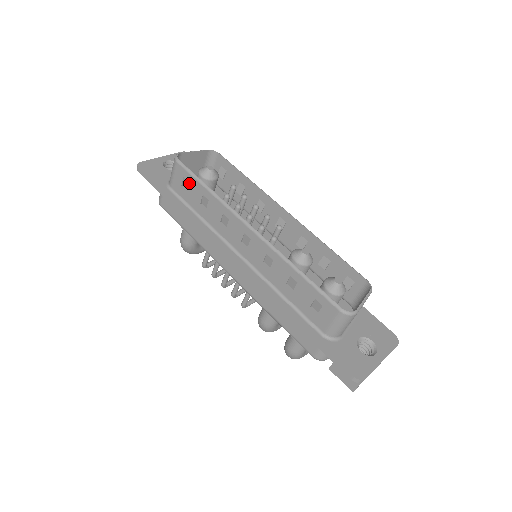
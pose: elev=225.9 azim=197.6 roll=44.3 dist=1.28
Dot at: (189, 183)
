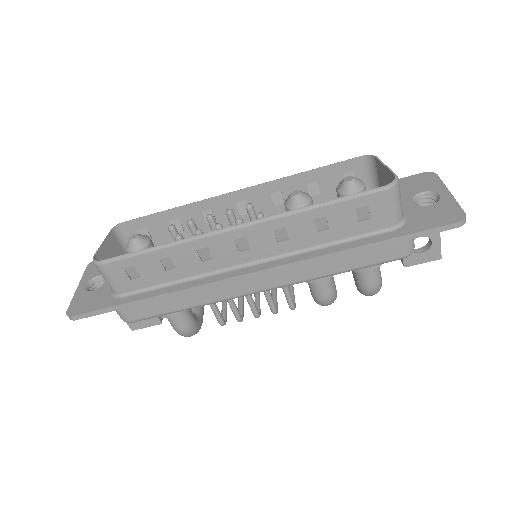
Dot at: (135, 267)
